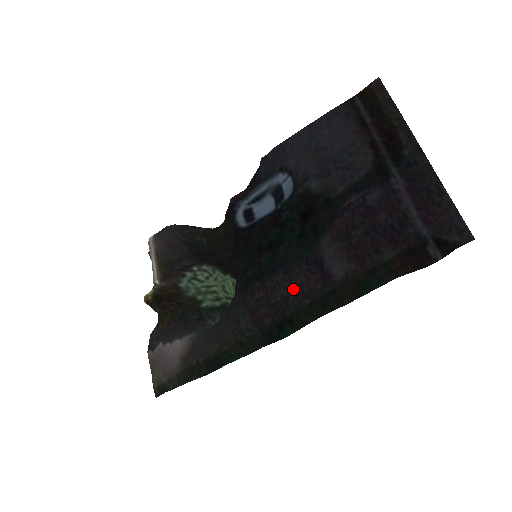
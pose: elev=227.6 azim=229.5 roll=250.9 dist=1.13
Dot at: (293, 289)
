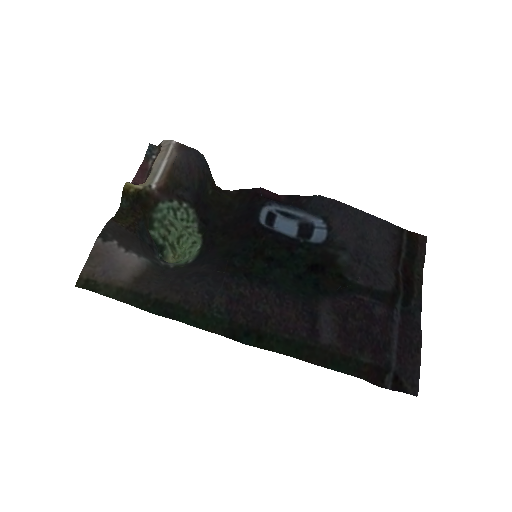
Dot at: (279, 316)
